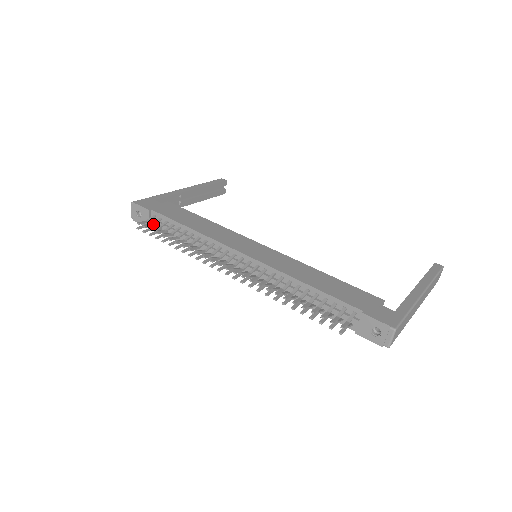
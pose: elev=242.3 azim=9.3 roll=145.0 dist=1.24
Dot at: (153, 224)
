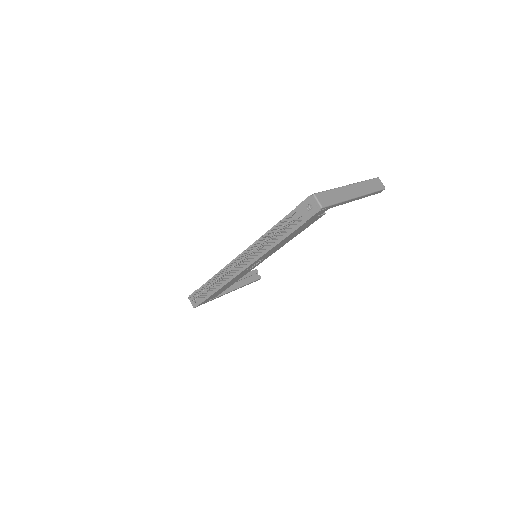
Dot at: (199, 292)
